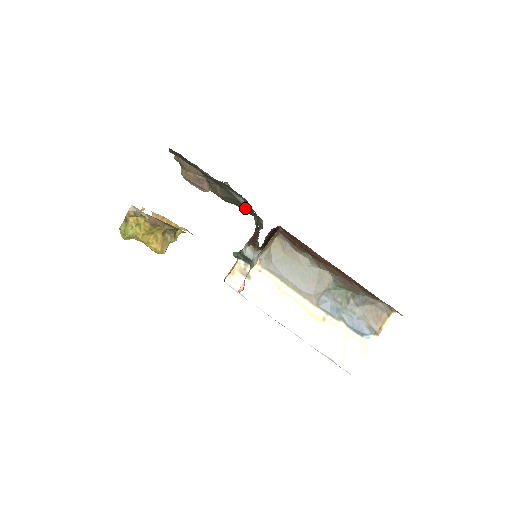
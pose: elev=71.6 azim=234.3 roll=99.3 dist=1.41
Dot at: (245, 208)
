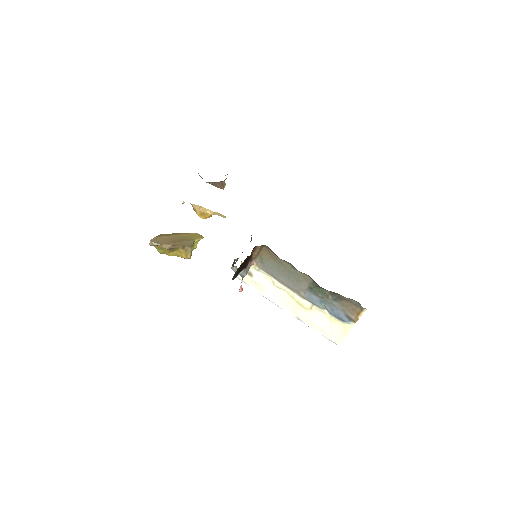
Dot at: occluded
